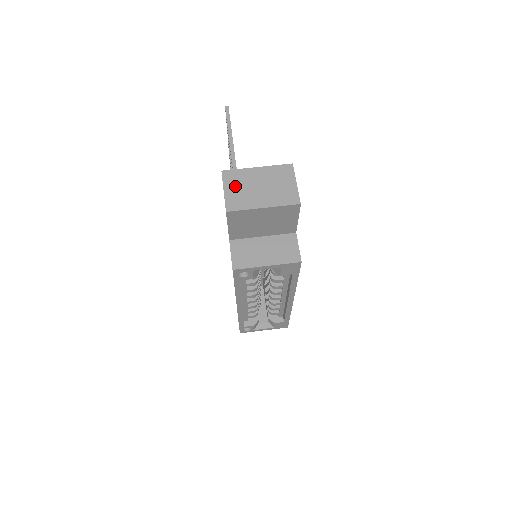
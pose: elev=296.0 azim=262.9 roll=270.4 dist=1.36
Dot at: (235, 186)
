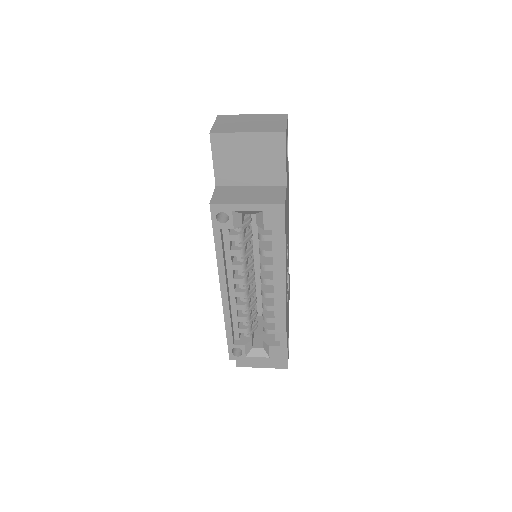
Dot at: (226, 122)
